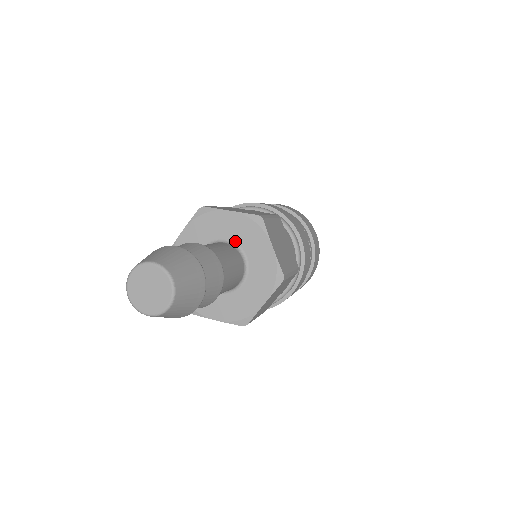
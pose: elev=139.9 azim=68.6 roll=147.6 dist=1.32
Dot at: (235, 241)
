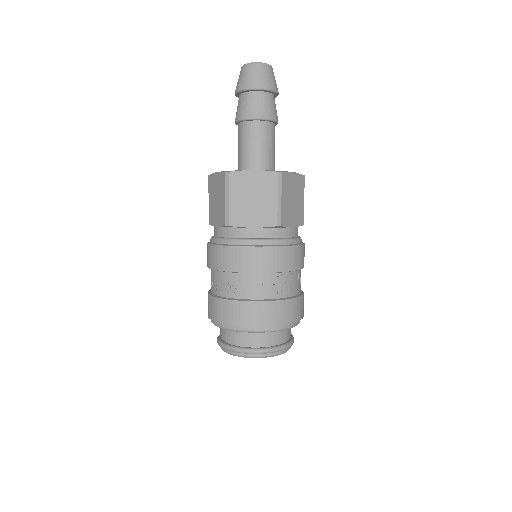
Dot at: occluded
